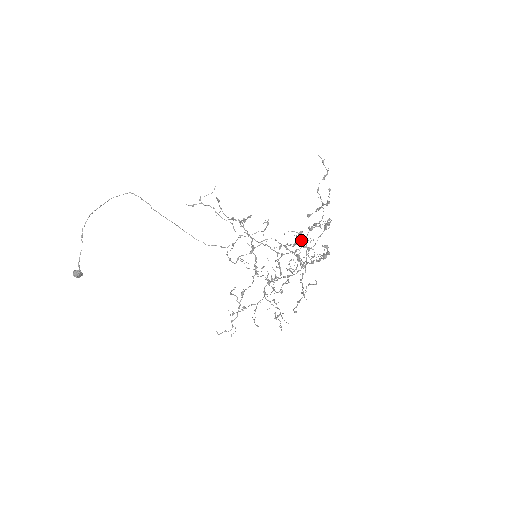
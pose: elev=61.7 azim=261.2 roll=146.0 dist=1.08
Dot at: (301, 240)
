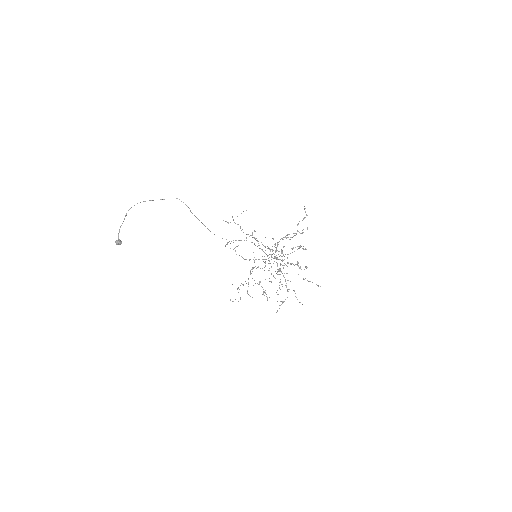
Dot at: occluded
